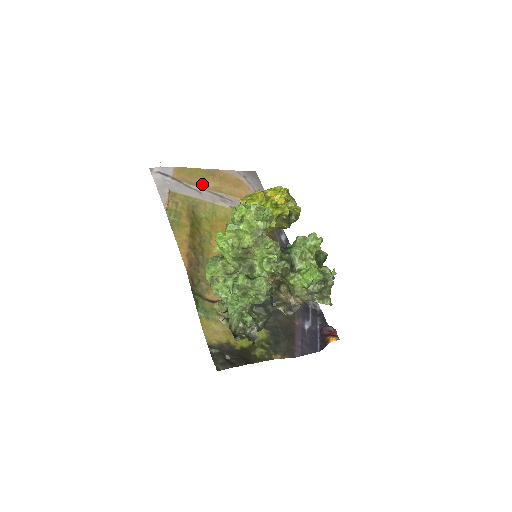
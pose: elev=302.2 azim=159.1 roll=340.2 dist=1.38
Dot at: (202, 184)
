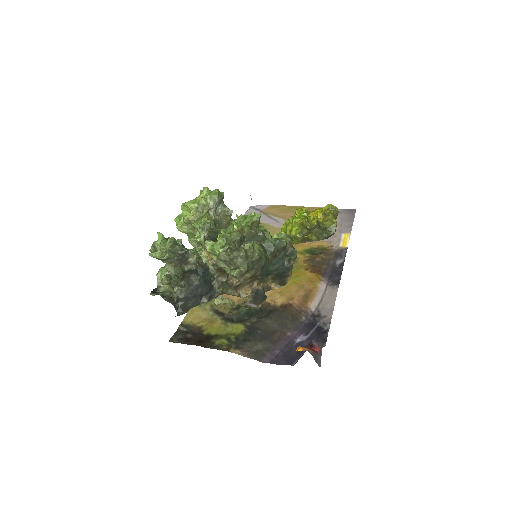
Dot at: (286, 216)
